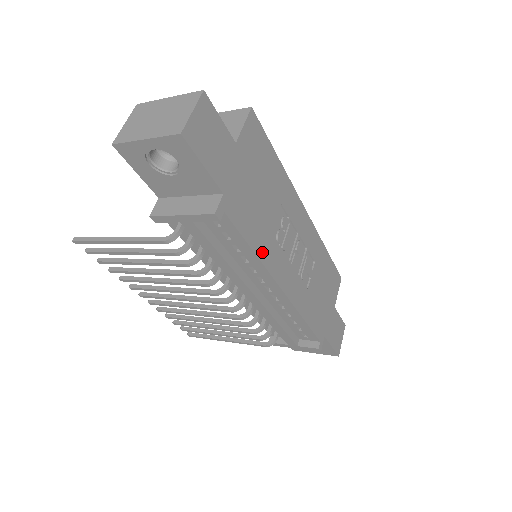
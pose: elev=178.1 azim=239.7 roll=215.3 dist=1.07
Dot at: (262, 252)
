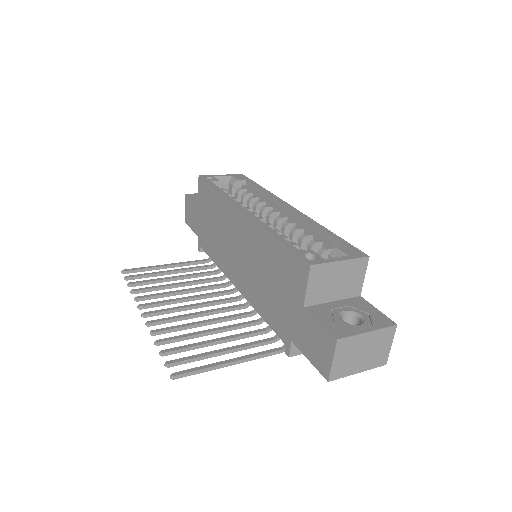
Dot at: occluded
